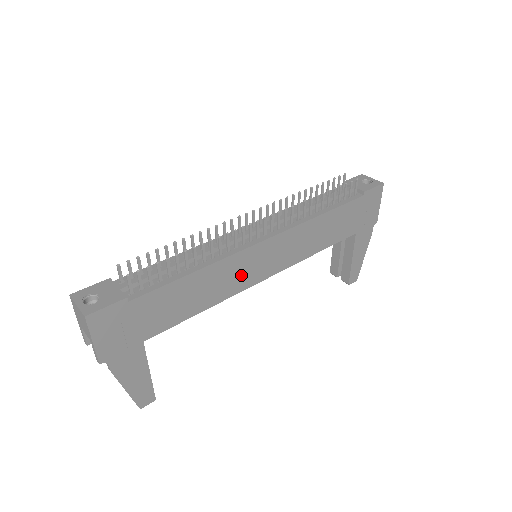
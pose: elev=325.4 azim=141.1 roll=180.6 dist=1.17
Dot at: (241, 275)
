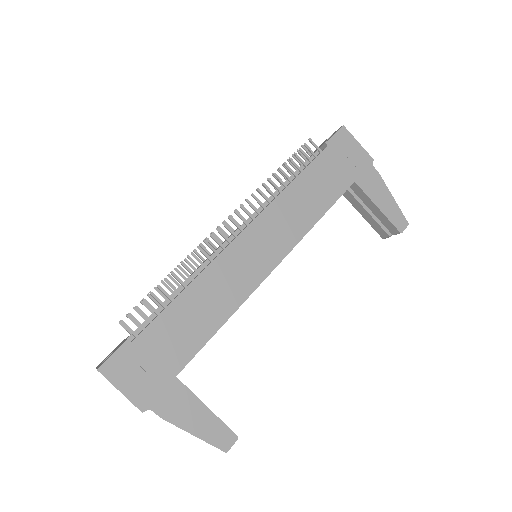
Dot at: (240, 275)
